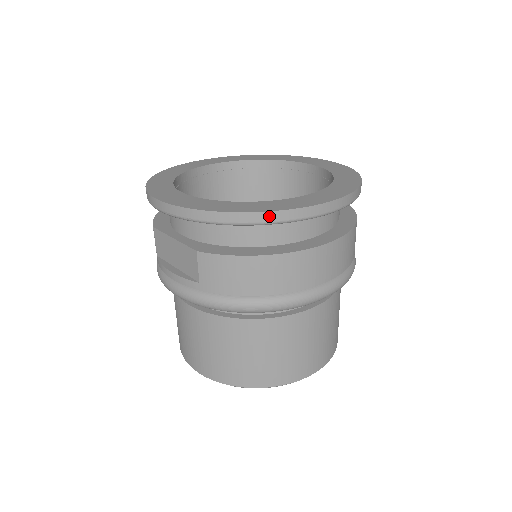
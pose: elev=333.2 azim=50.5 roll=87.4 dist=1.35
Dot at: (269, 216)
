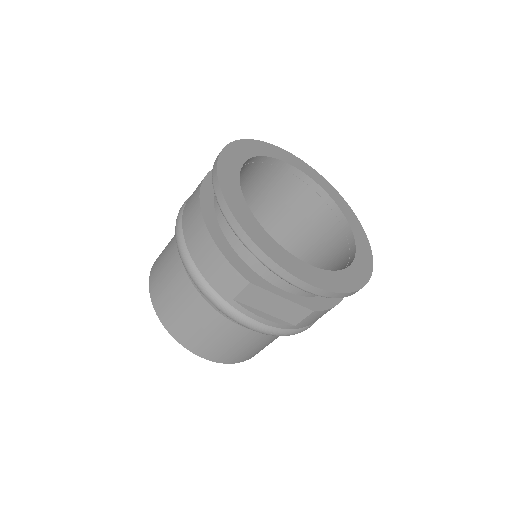
Dot at: occluded
